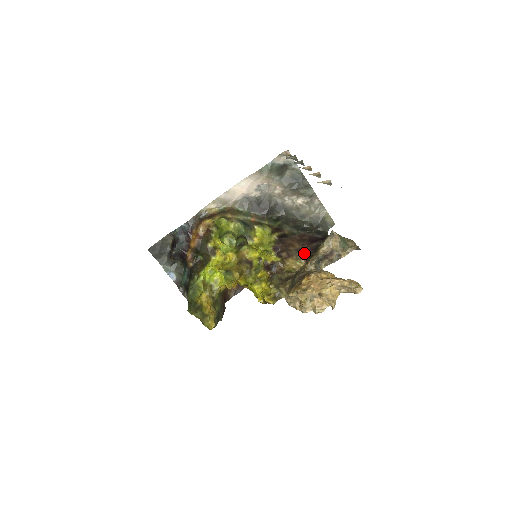
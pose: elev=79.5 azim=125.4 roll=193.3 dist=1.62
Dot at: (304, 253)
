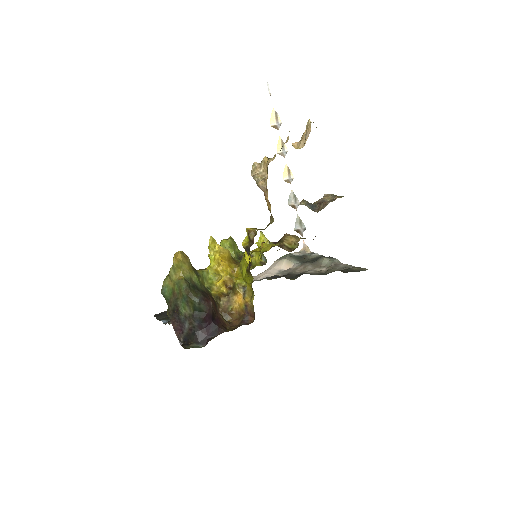
Dot at: occluded
